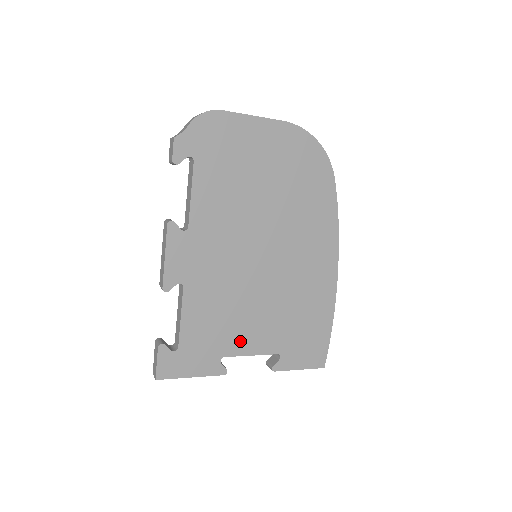
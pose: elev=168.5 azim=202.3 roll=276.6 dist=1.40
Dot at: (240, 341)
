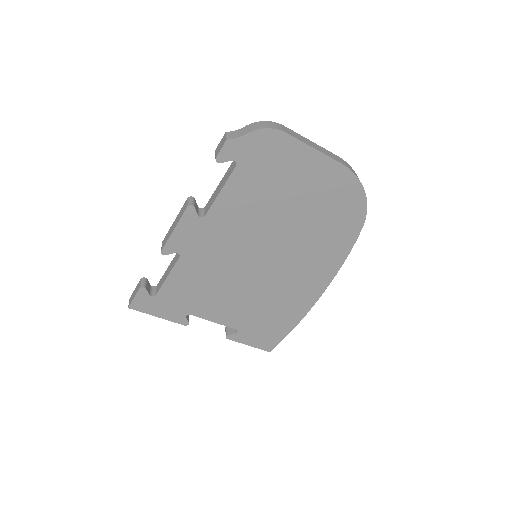
Dot at: (209, 310)
